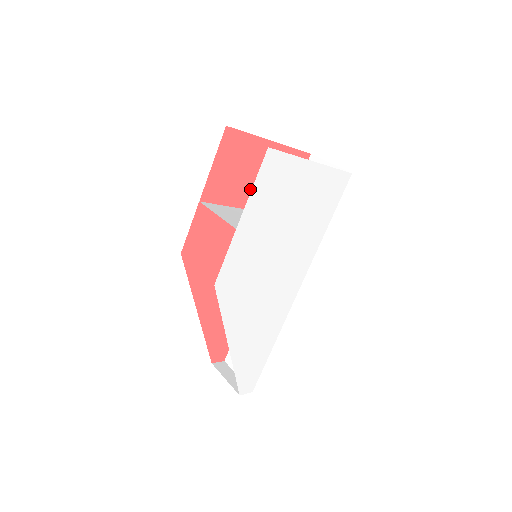
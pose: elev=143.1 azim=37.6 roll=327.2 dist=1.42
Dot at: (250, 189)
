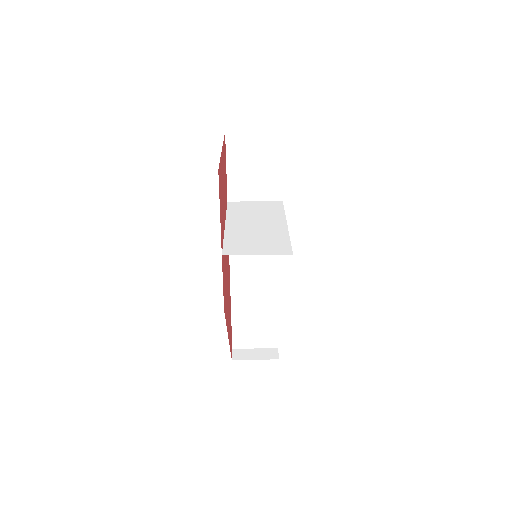
Dot at: occluded
